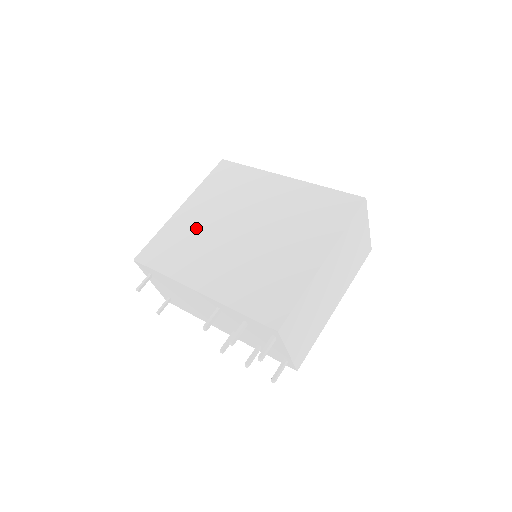
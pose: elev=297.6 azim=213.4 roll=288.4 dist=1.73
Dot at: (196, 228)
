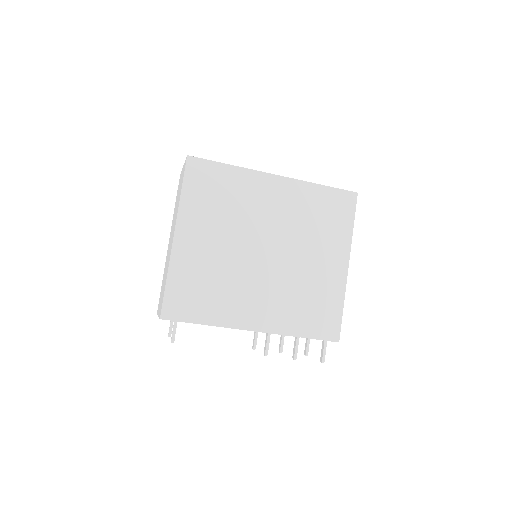
Dot at: (211, 261)
